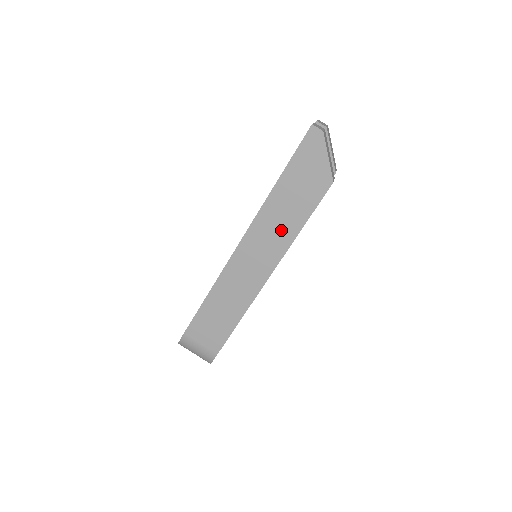
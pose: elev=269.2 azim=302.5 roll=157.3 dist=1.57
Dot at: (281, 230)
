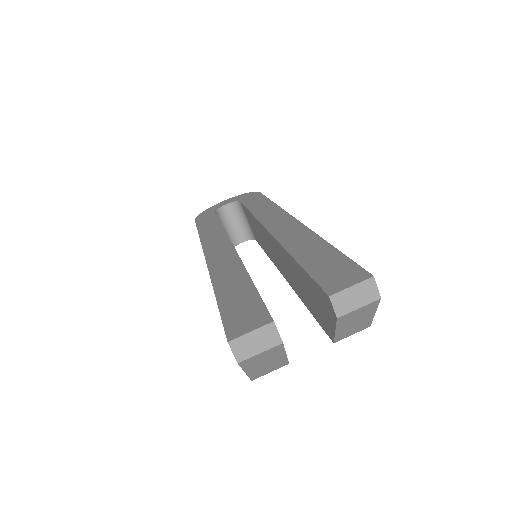
Dot at: occluded
